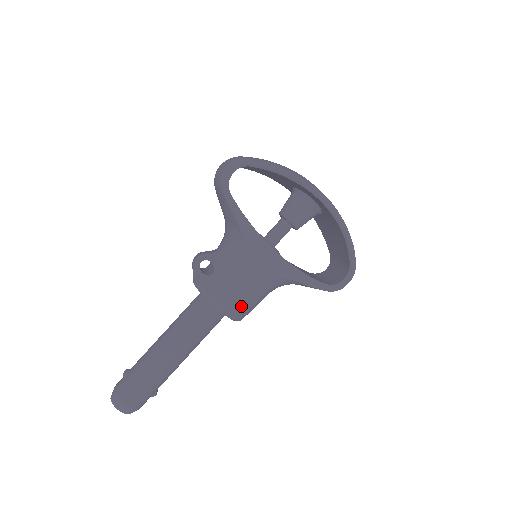
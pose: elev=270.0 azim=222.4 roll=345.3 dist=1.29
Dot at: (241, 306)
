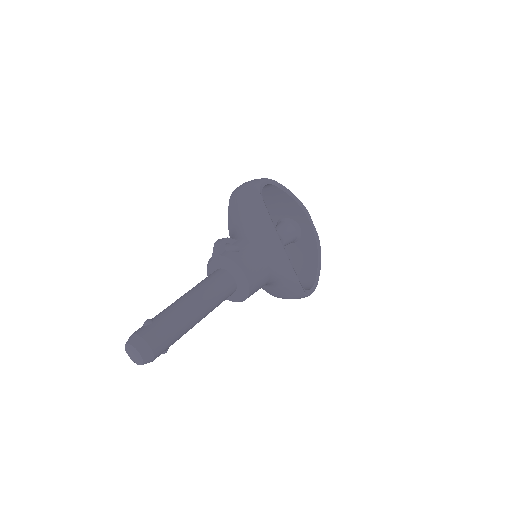
Dot at: (256, 282)
